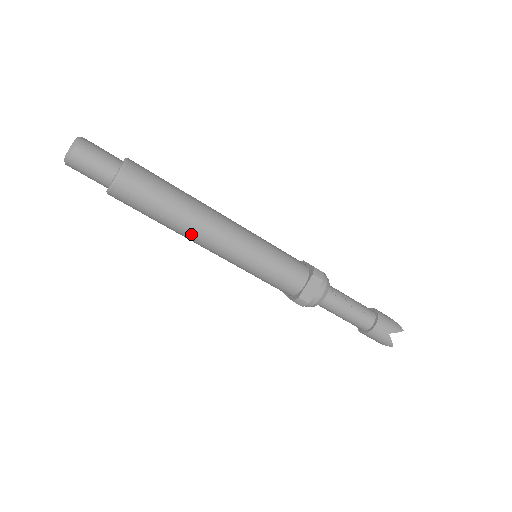
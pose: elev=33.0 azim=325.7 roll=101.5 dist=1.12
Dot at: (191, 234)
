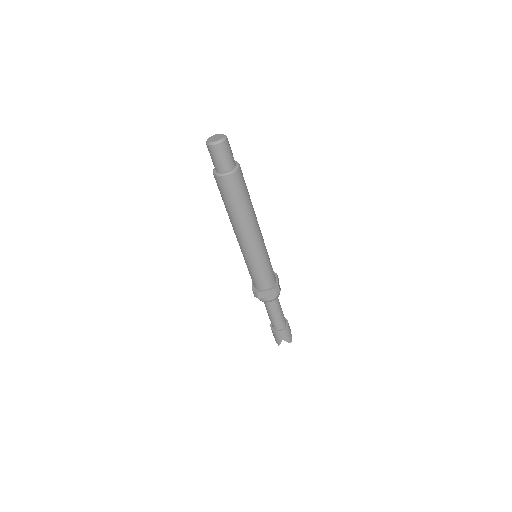
Dot at: (235, 225)
